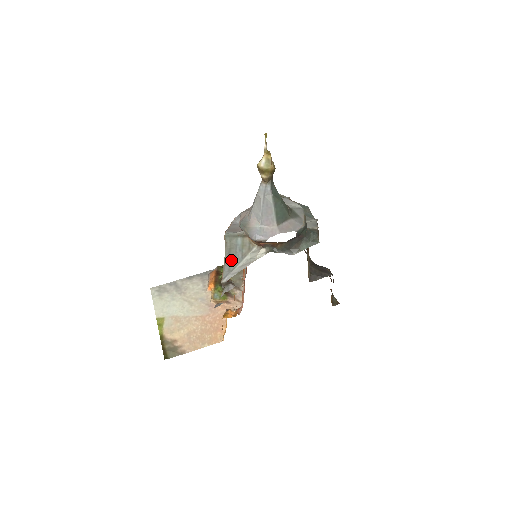
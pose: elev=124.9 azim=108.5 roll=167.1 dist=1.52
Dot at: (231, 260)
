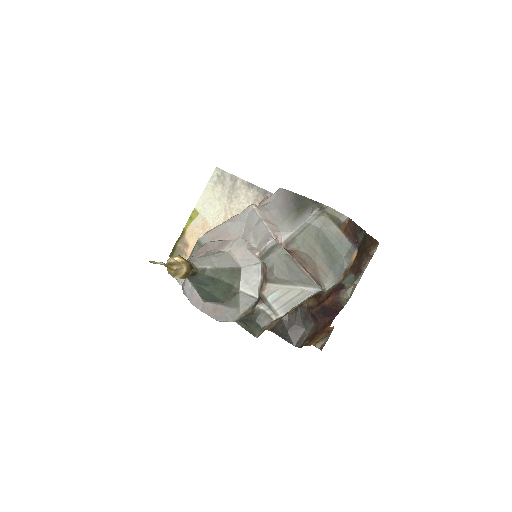
Dot at: occluded
